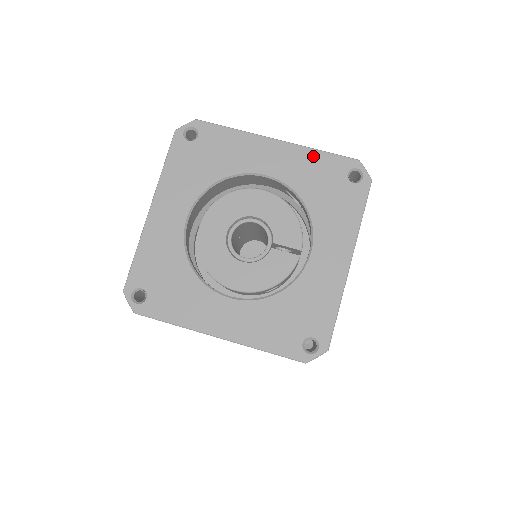
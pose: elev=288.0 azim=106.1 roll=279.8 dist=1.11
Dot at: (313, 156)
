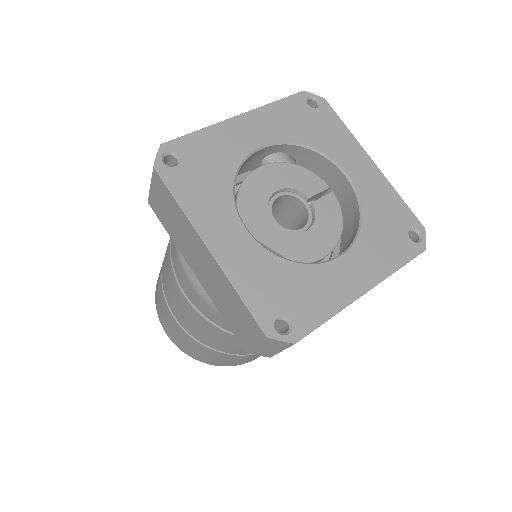
Dot at: (275, 109)
